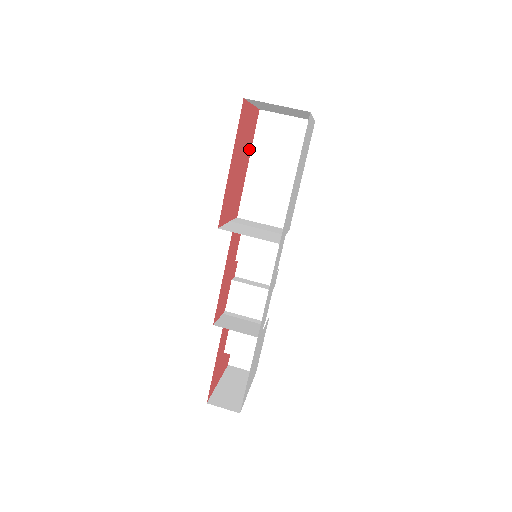
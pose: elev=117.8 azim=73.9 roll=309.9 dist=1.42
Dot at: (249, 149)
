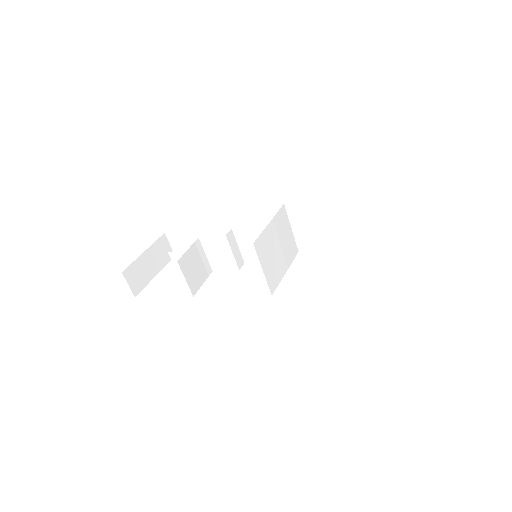
Dot at: occluded
